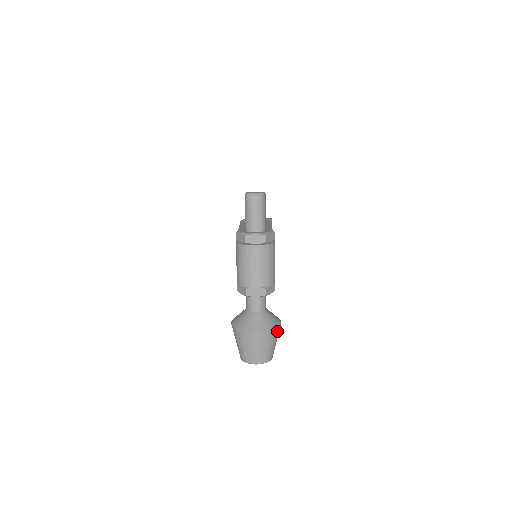
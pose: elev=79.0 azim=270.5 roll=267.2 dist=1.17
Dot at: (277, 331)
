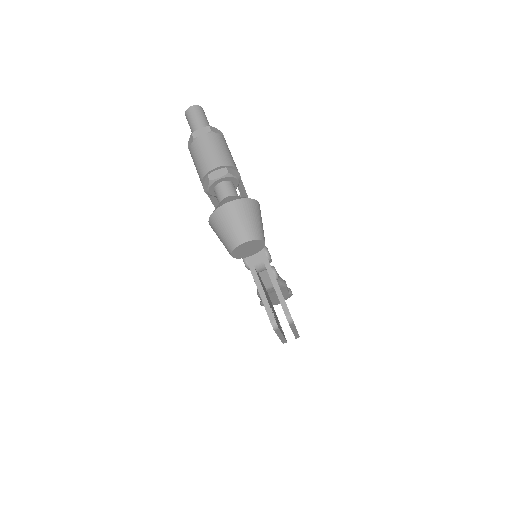
Dot at: (254, 204)
